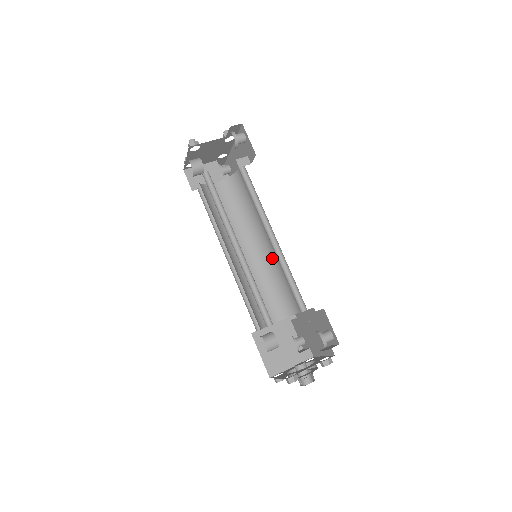
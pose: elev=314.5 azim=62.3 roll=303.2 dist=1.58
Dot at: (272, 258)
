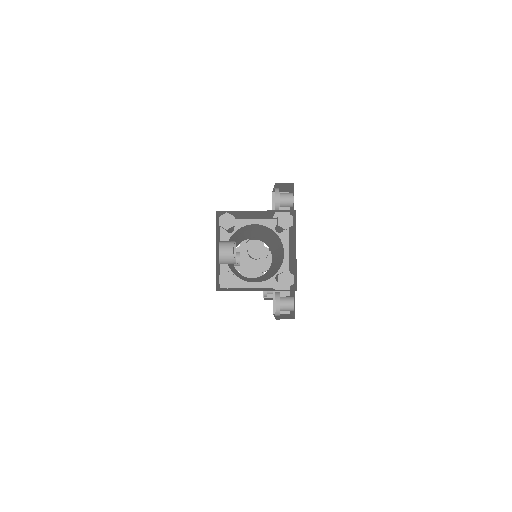
Dot at: (276, 265)
